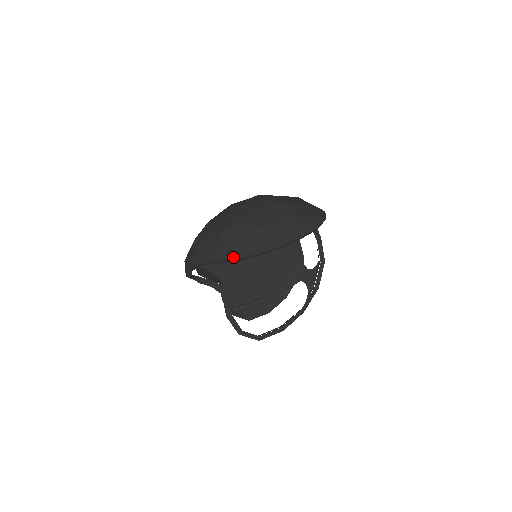
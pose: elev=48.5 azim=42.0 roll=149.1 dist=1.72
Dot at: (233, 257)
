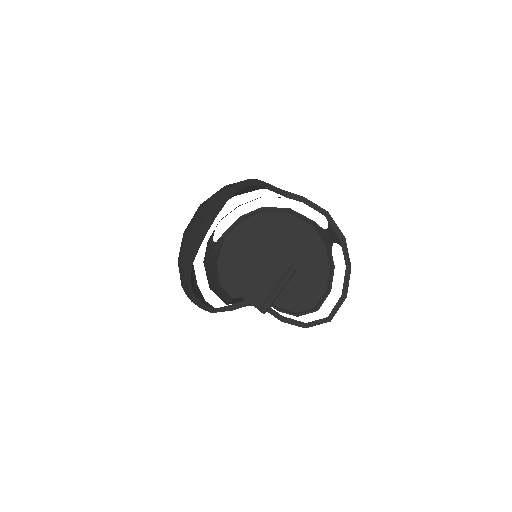
Dot at: (183, 272)
